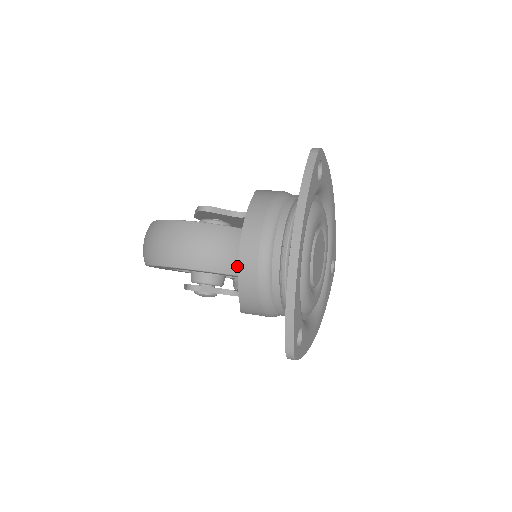
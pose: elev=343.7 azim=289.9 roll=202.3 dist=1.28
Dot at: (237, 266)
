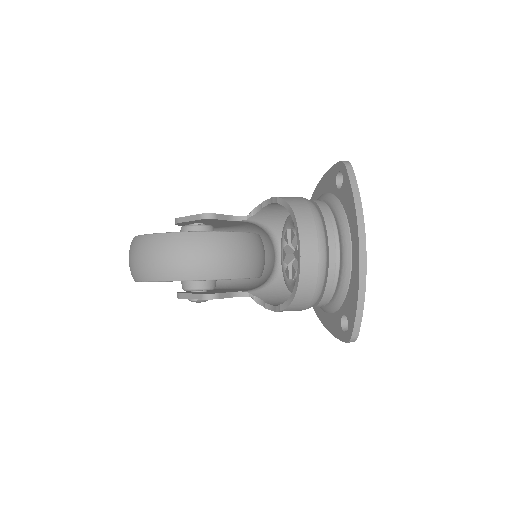
Dot at: (254, 269)
